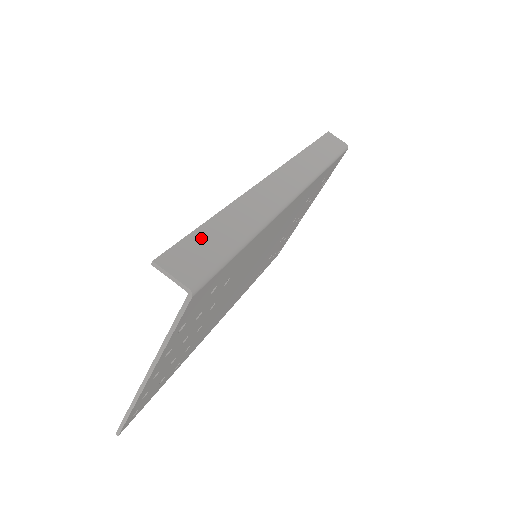
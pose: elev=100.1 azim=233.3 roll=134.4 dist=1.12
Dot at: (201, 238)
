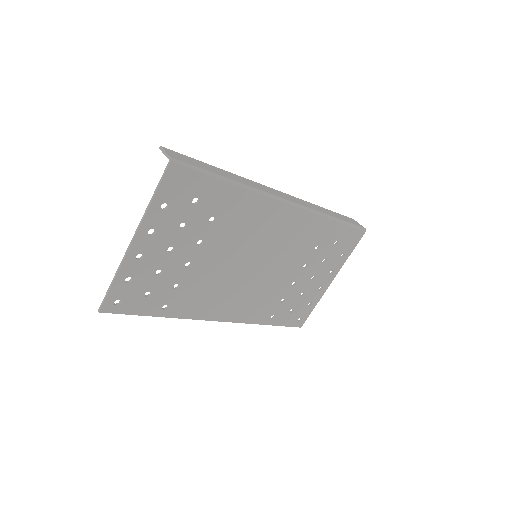
Dot at: (198, 162)
